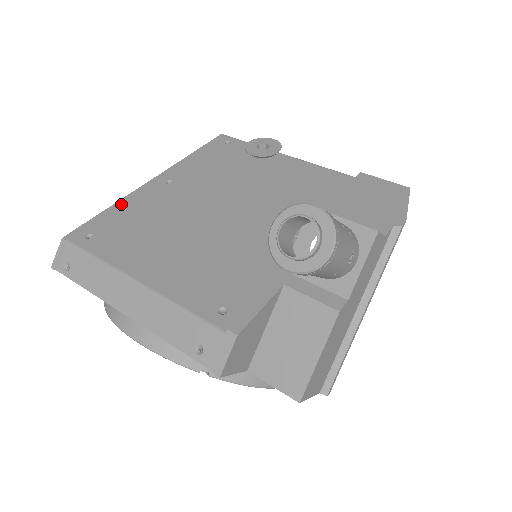
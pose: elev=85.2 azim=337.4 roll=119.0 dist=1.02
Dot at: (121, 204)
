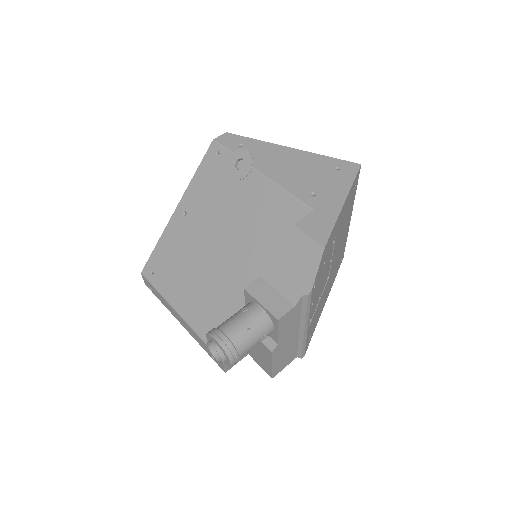
Dot at: (162, 240)
